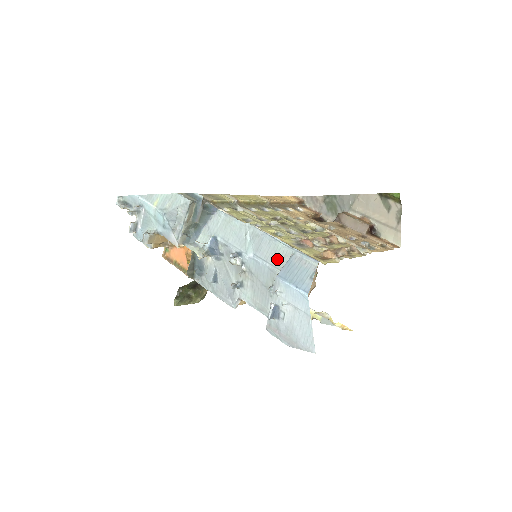
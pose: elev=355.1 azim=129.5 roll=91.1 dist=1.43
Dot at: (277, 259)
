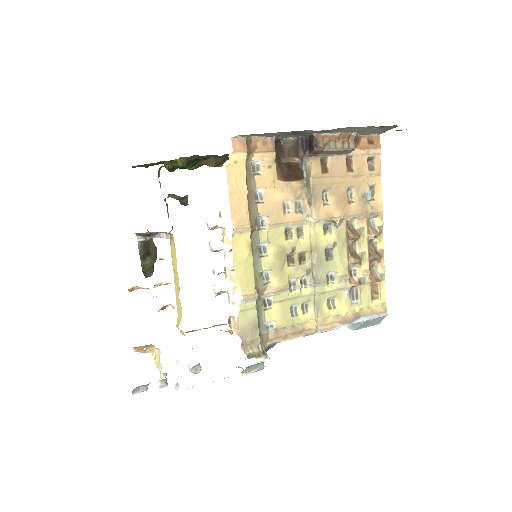
Dot at: occluded
